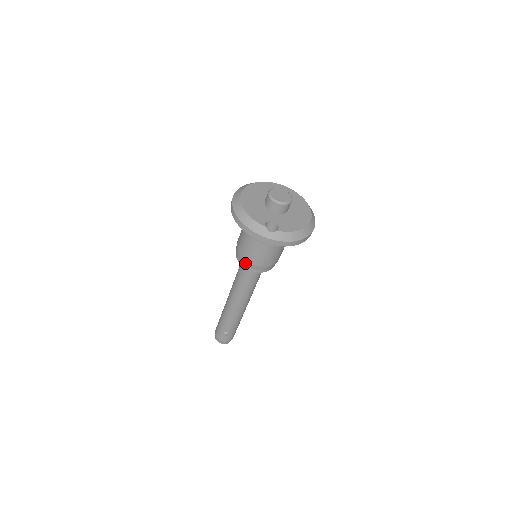
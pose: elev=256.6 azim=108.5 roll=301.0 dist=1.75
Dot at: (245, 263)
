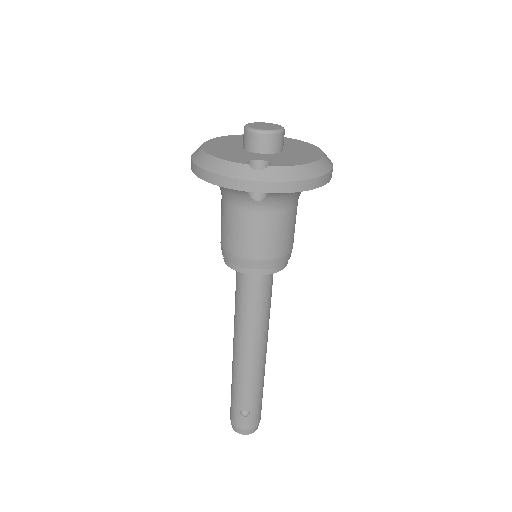
Dot at: (238, 262)
